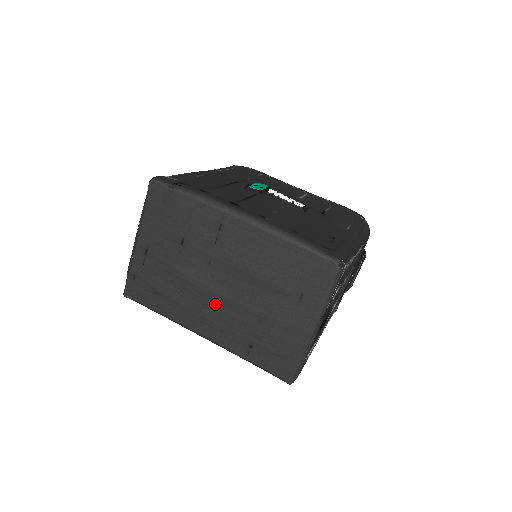
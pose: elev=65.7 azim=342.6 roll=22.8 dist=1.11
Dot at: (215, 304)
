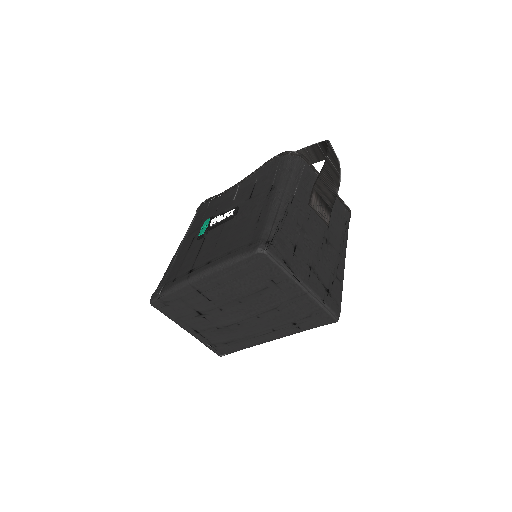
Dot at: (252, 323)
